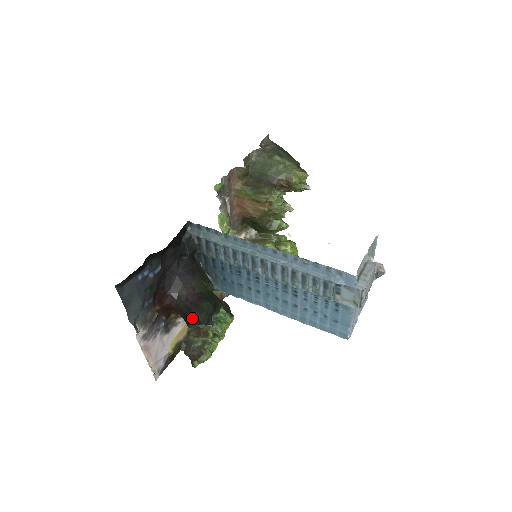
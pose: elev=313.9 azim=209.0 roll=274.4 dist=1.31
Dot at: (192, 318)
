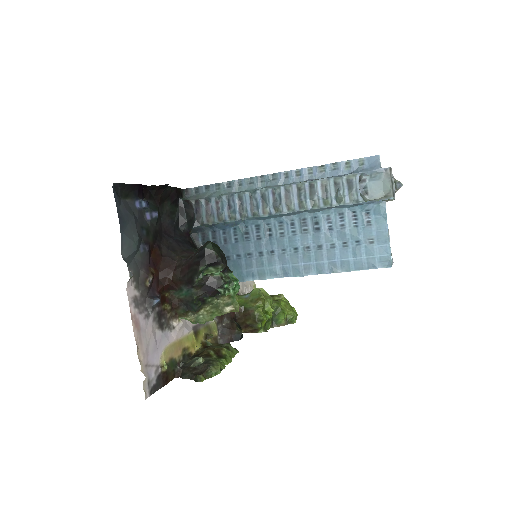
Dot at: (202, 254)
